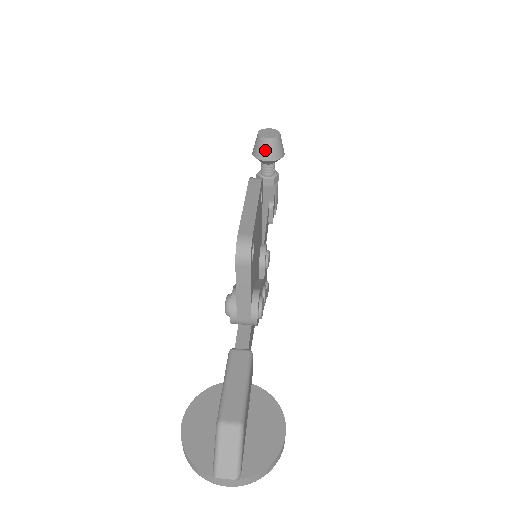
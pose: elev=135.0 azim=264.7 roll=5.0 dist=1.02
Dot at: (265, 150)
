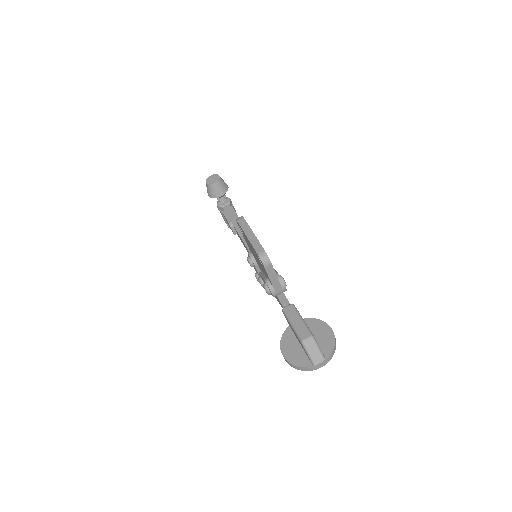
Dot at: (217, 191)
